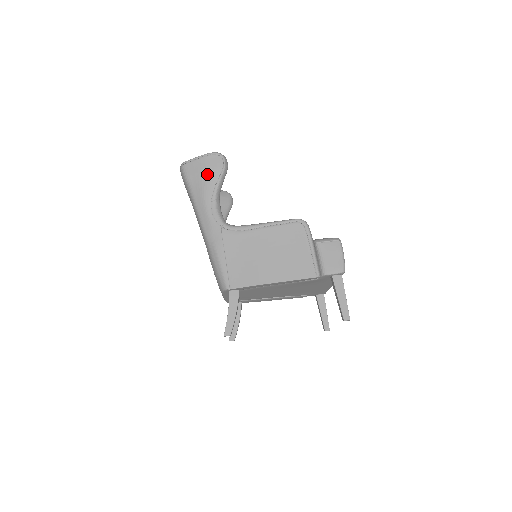
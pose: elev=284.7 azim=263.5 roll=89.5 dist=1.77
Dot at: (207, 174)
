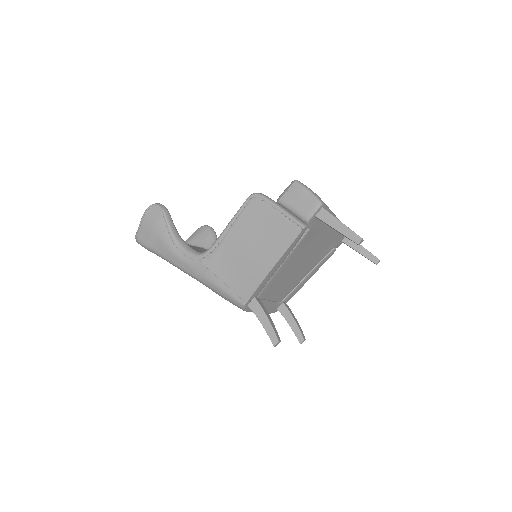
Dot at: (156, 229)
